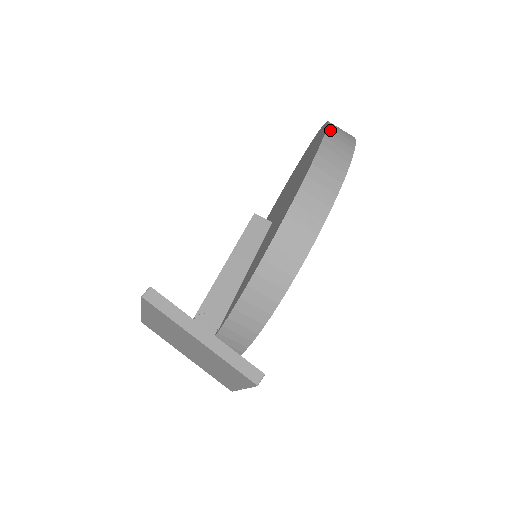
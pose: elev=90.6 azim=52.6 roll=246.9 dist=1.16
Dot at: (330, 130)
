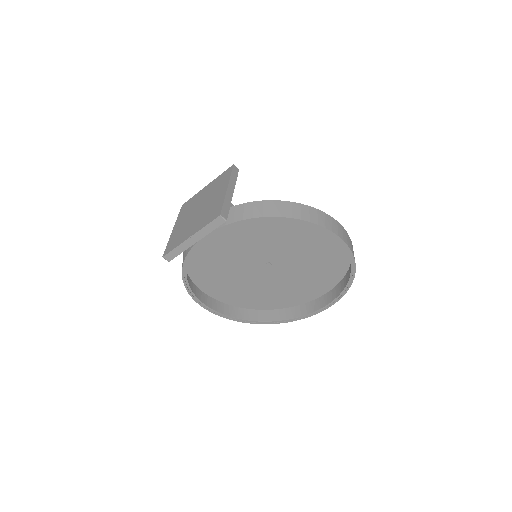
Dot at: occluded
